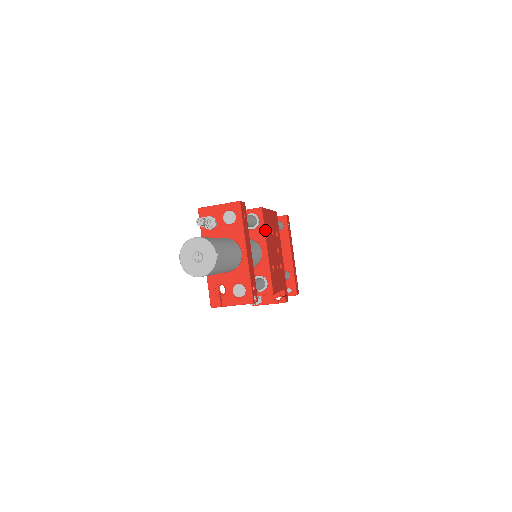
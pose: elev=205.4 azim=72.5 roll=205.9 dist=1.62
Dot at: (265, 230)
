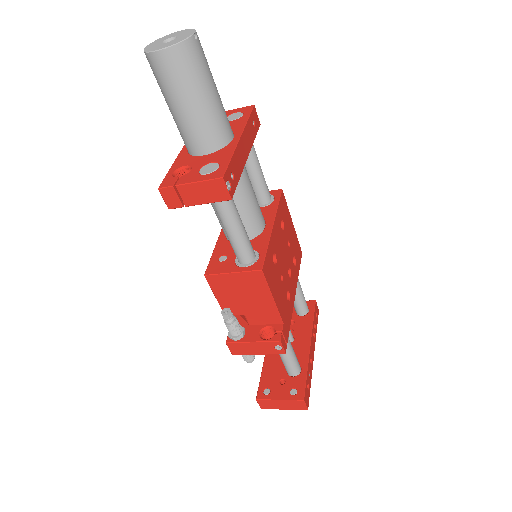
Dot at: (278, 209)
